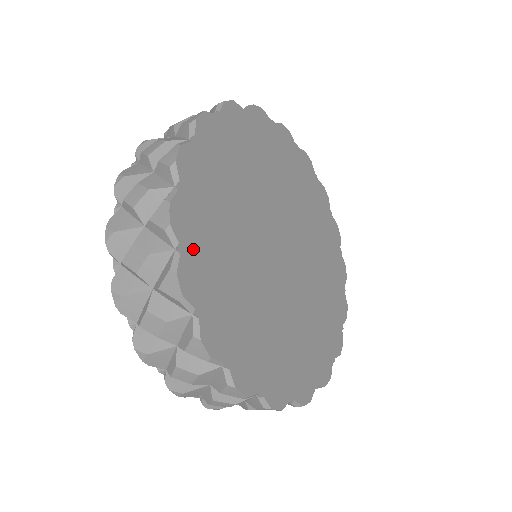
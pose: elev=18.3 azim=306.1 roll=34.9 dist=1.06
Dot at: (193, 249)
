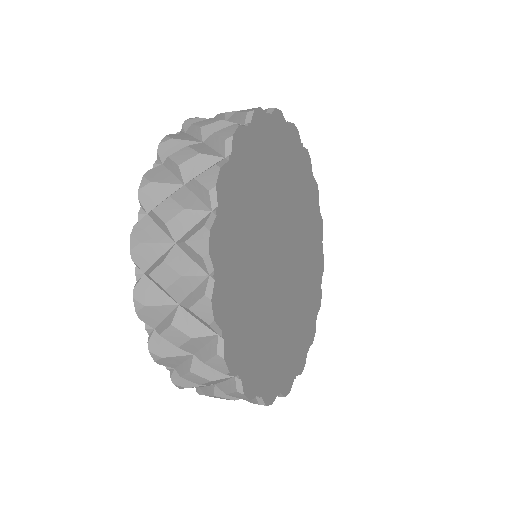
Dot at: (236, 170)
